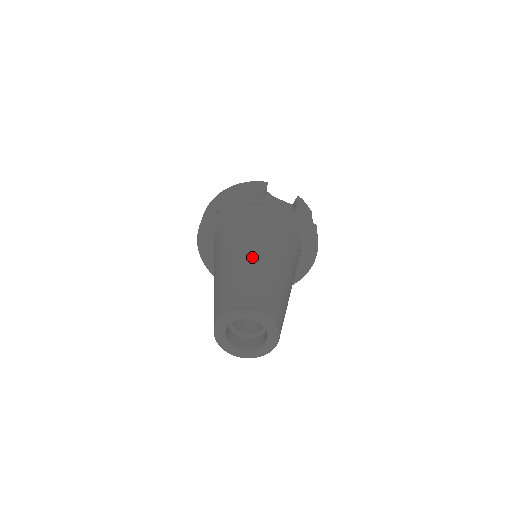
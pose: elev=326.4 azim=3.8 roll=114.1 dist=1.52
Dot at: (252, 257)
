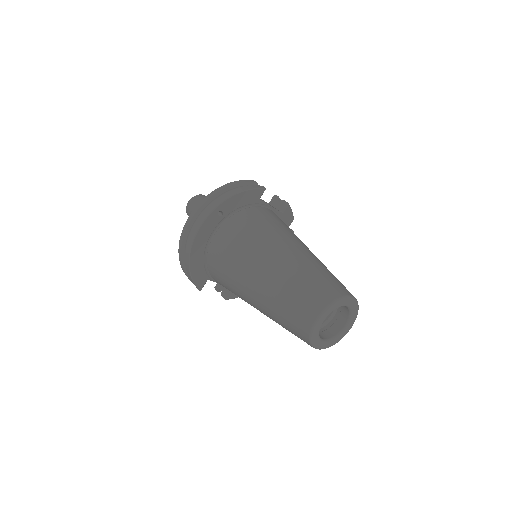
Dot at: (301, 251)
